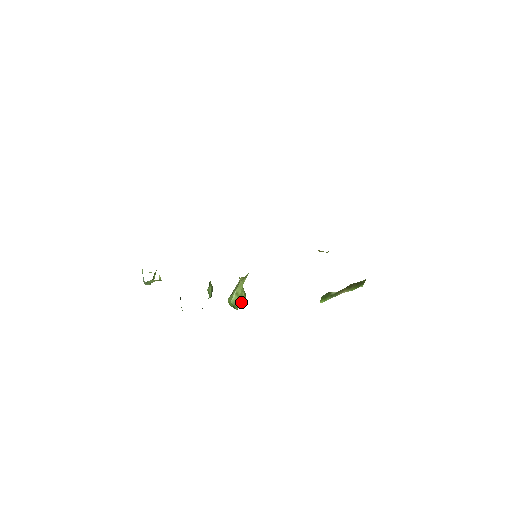
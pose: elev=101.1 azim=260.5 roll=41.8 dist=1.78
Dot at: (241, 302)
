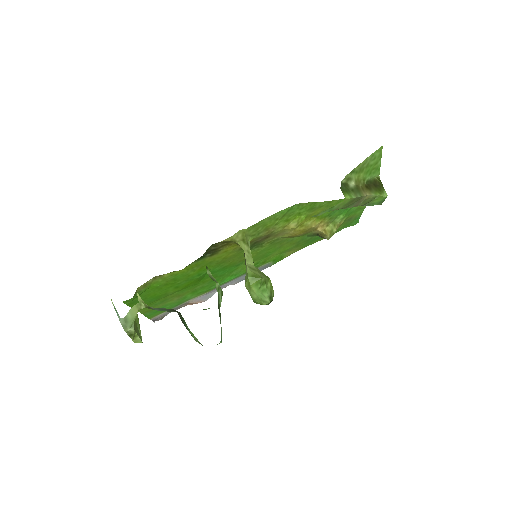
Dot at: (264, 277)
